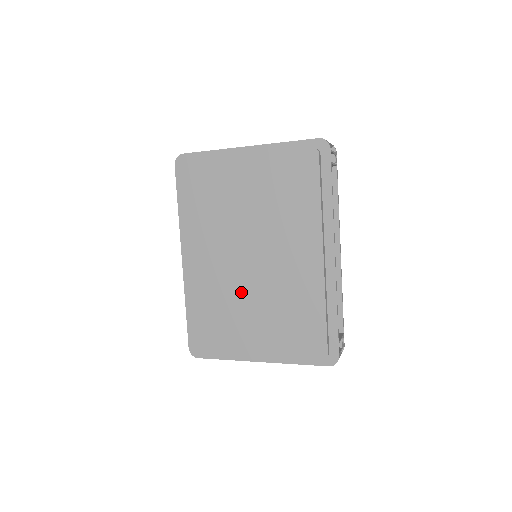
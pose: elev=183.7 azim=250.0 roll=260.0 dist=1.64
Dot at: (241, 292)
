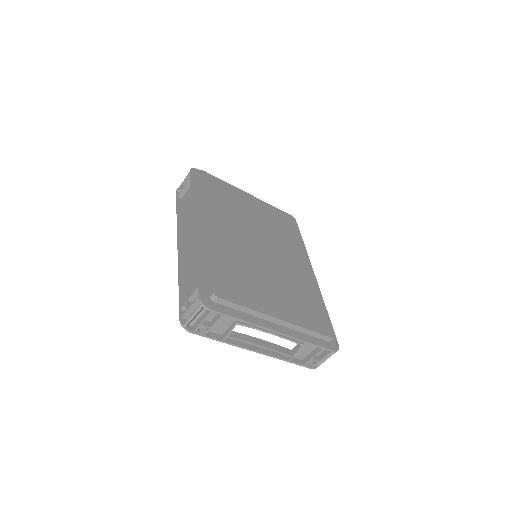
Dot at: (258, 266)
